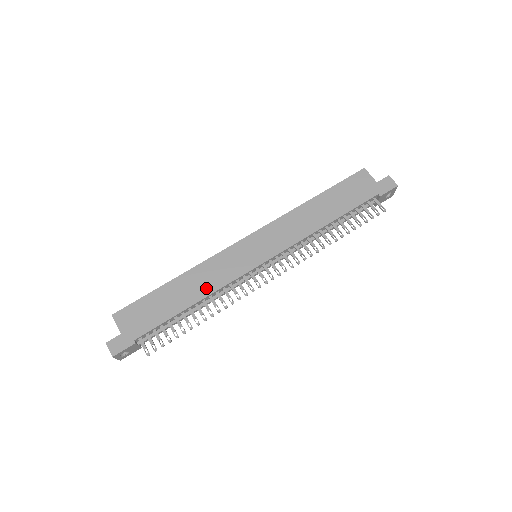
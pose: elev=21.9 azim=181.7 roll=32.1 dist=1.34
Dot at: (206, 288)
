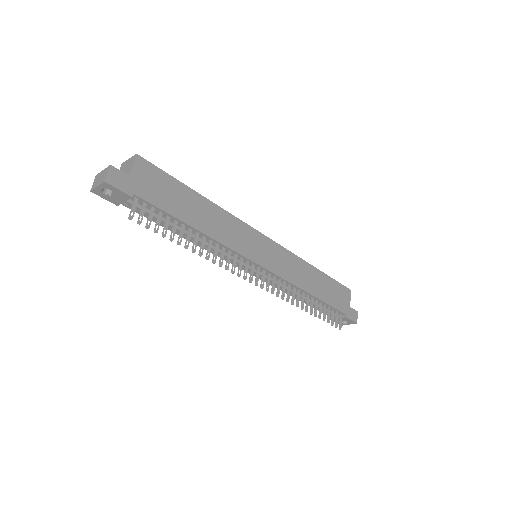
Dot at: (216, 232)
